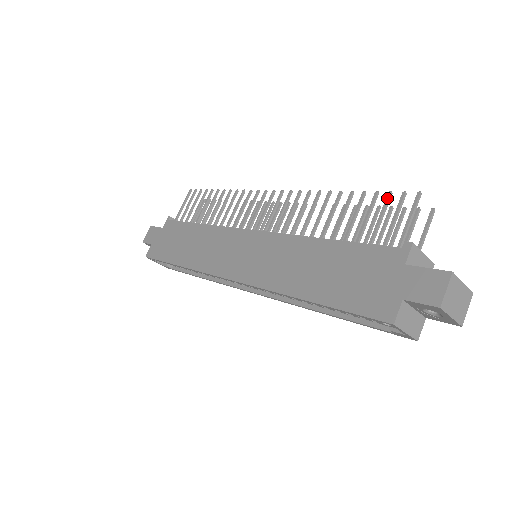
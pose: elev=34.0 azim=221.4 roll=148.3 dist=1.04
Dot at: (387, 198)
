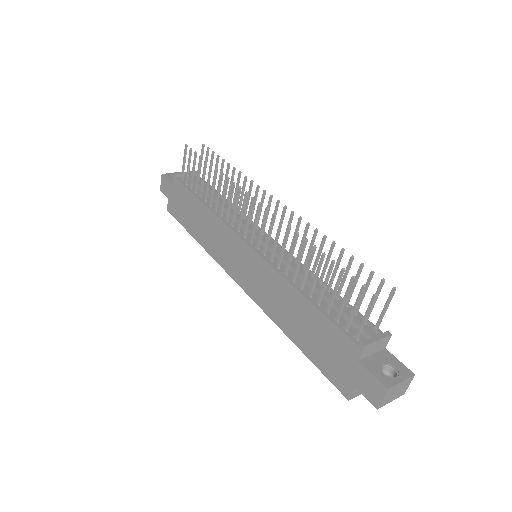
Dot at: (350, 283)
